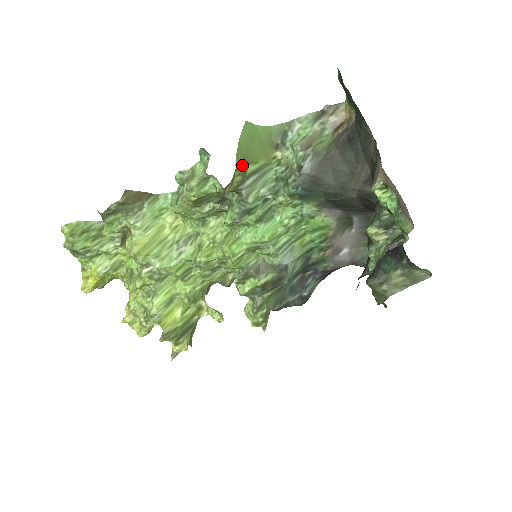
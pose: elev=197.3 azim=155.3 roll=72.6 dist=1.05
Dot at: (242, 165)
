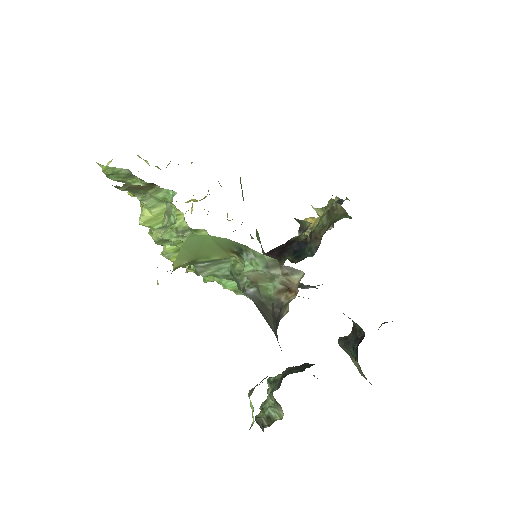
Dot at: (185, 263)
